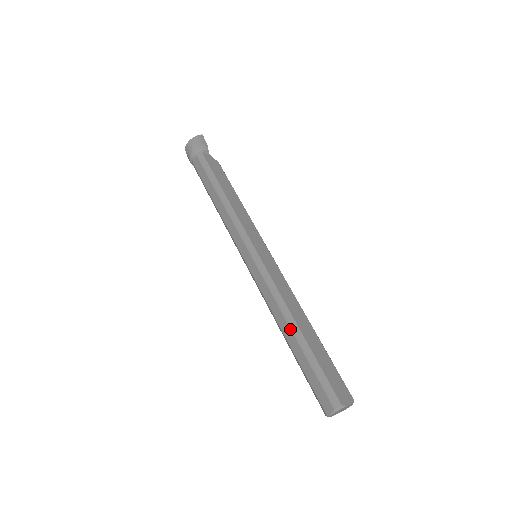
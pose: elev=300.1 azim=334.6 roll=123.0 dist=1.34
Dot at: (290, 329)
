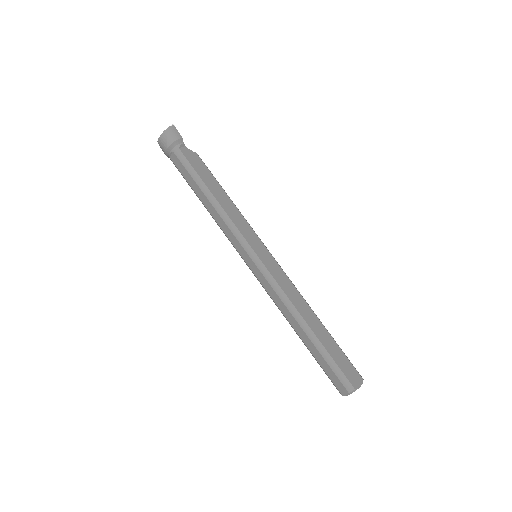
Dot at: (301, 328)
